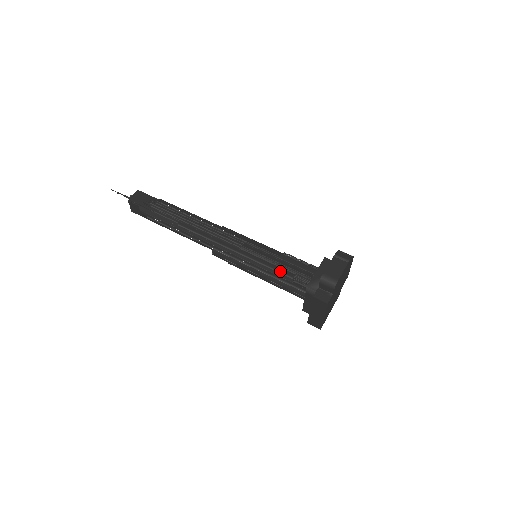
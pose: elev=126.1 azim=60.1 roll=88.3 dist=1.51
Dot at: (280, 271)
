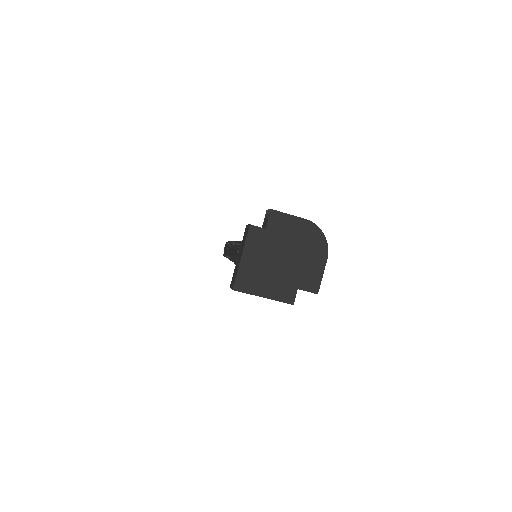
Dot at: occluded
